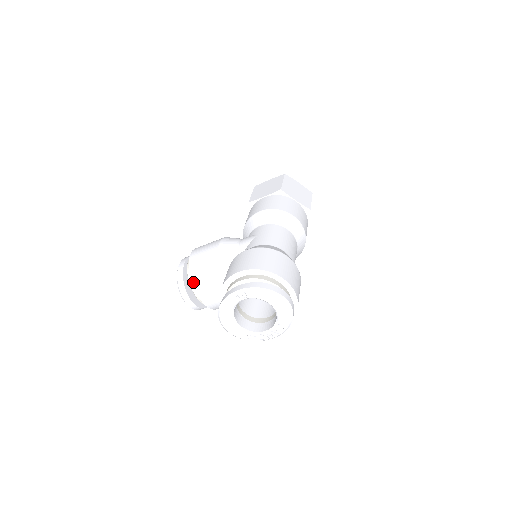
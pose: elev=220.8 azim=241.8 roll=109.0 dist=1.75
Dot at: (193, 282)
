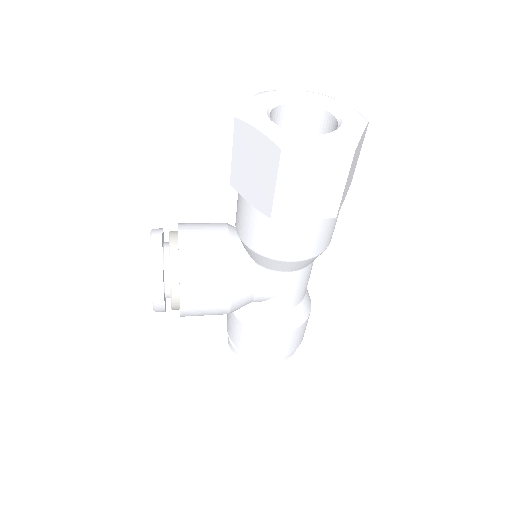
Dot at: occluded
